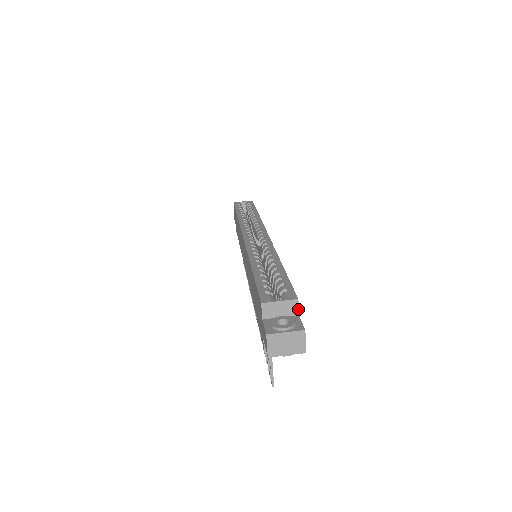
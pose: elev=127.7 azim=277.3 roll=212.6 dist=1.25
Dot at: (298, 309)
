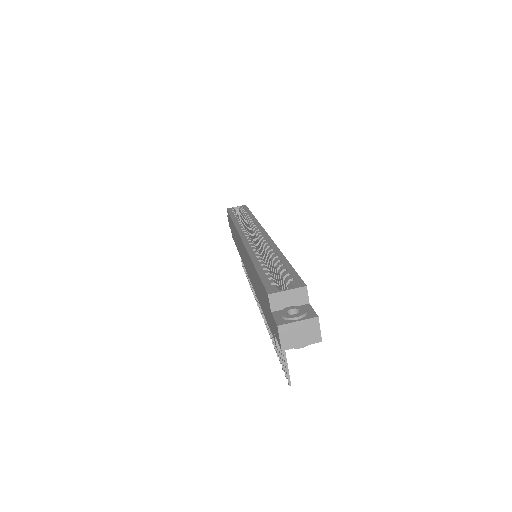
Dot at: (308, 297)
